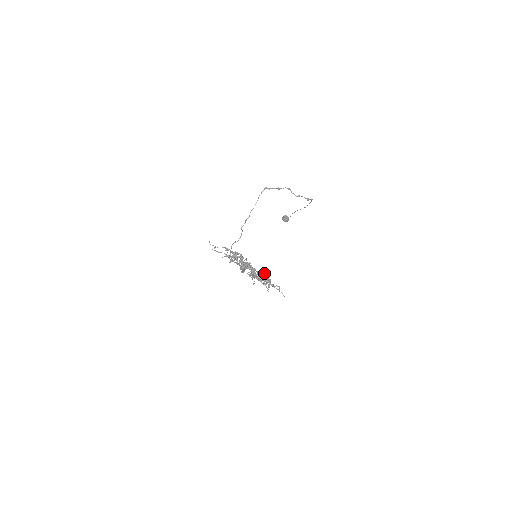
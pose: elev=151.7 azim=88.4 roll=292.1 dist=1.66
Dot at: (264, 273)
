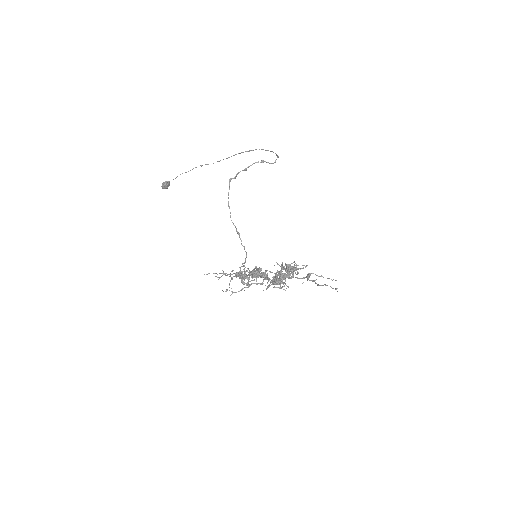
Dot at: (290, 265)
